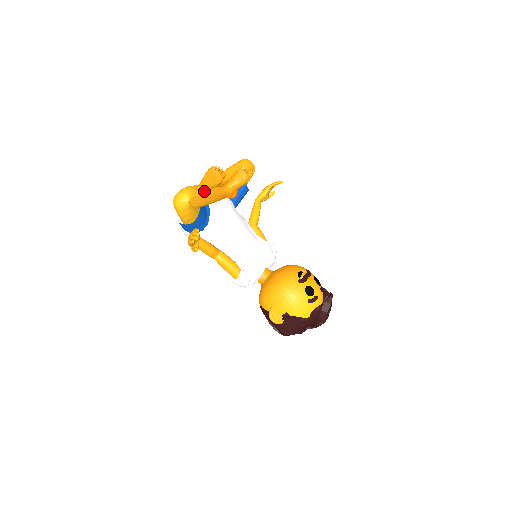
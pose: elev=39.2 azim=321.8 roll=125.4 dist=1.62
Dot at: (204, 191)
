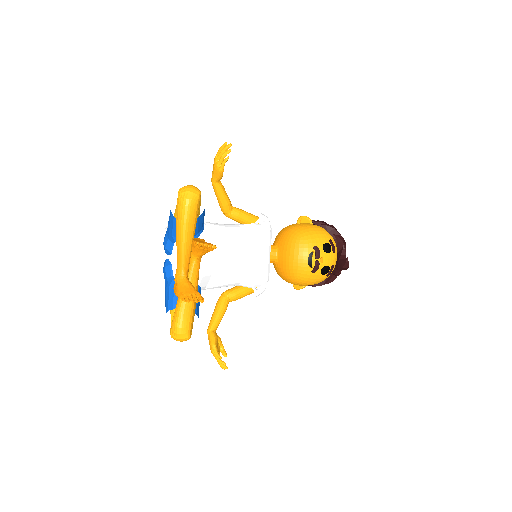
Dot at: (190, 310)
